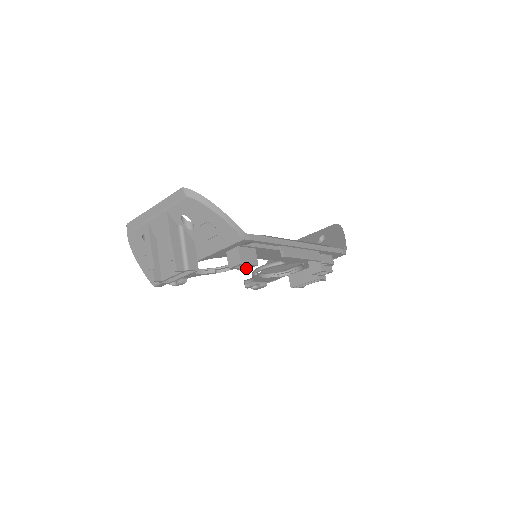
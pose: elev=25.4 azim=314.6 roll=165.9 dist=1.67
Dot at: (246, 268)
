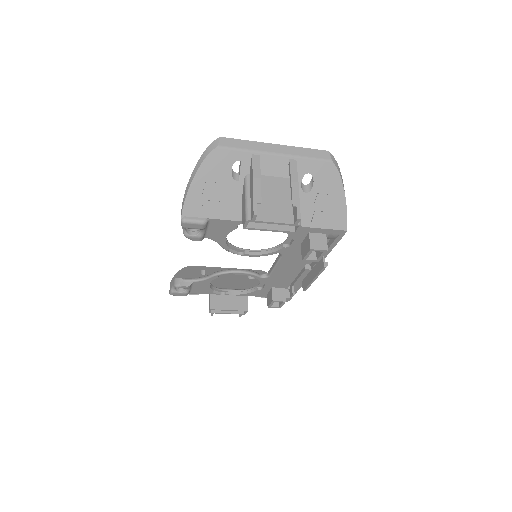
Dot at: (306, 258)
